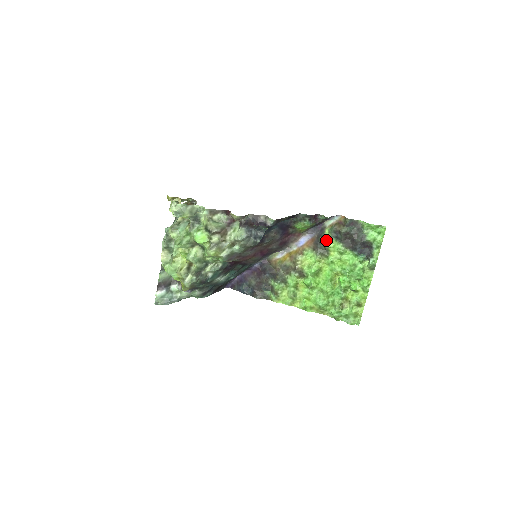
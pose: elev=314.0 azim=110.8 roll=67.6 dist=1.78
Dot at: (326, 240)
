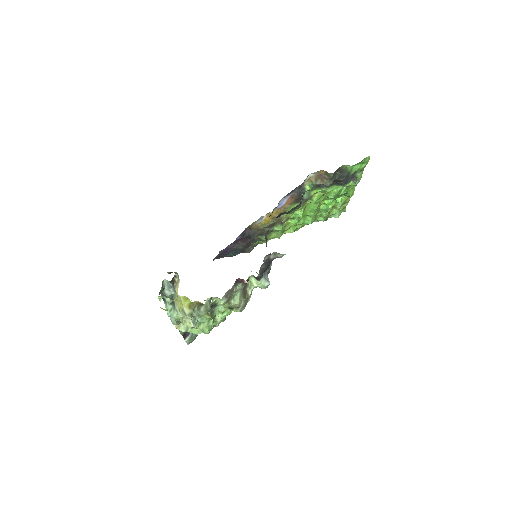
Dot at: (308, 193)
